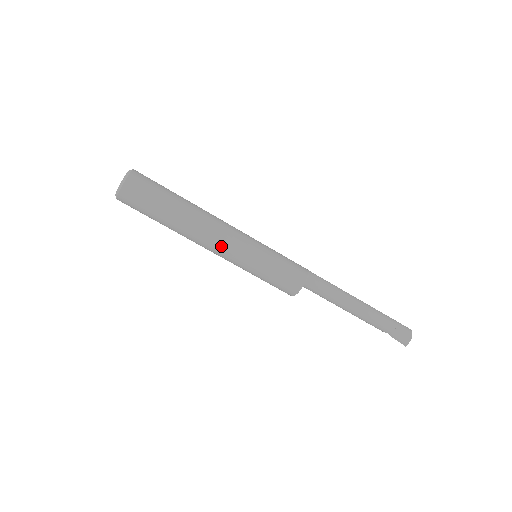
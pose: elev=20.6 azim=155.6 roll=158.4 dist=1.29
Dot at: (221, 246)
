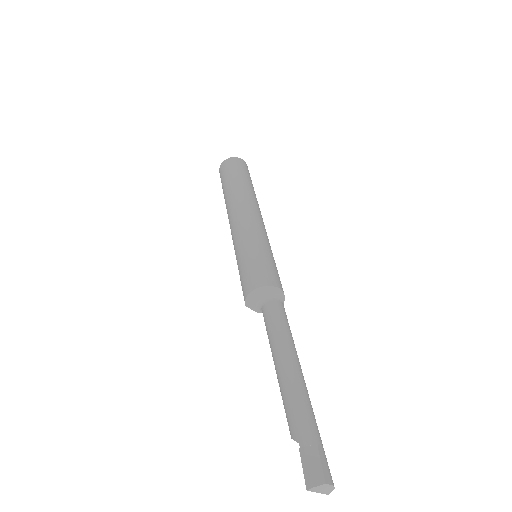
Dot at: (246, 215)
